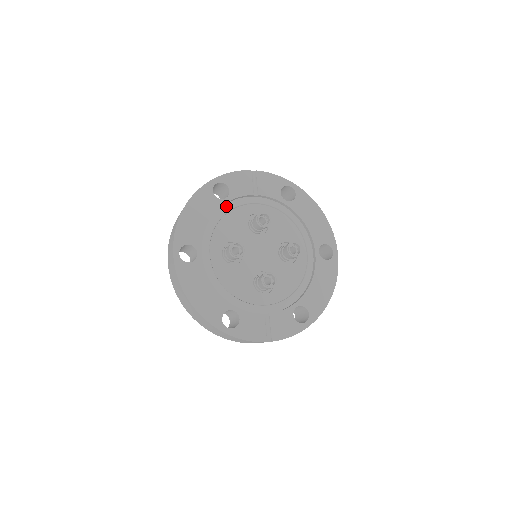
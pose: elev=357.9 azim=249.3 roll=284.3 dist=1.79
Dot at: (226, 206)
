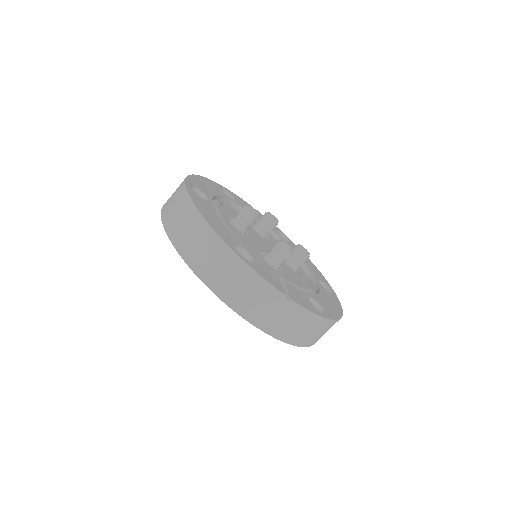
Dot at: occluded
